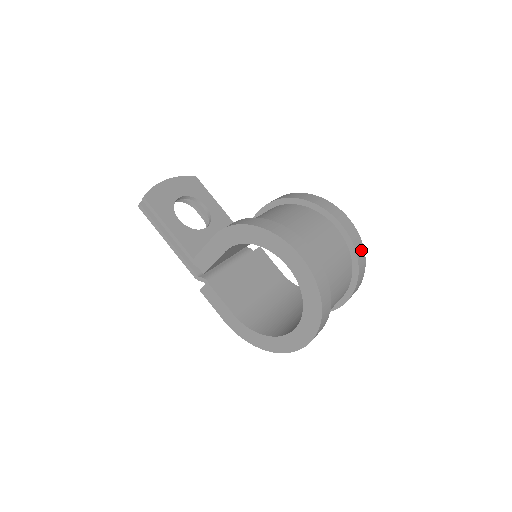
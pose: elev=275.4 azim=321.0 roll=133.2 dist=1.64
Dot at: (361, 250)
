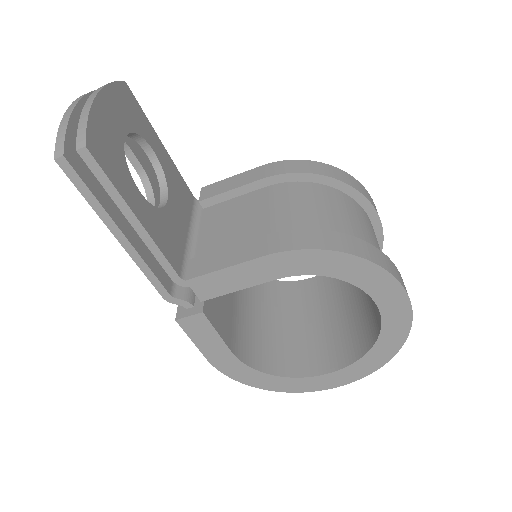
Dot at: occluded
